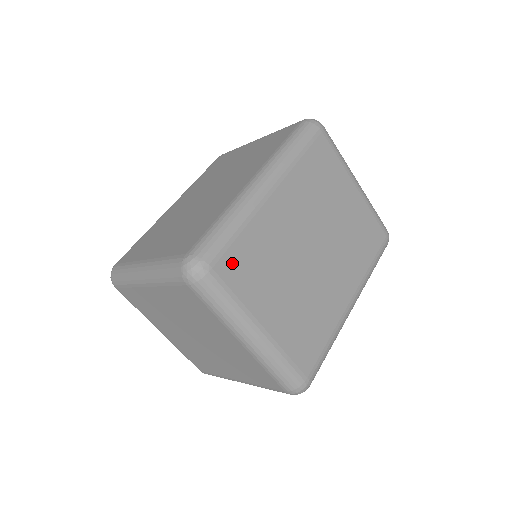
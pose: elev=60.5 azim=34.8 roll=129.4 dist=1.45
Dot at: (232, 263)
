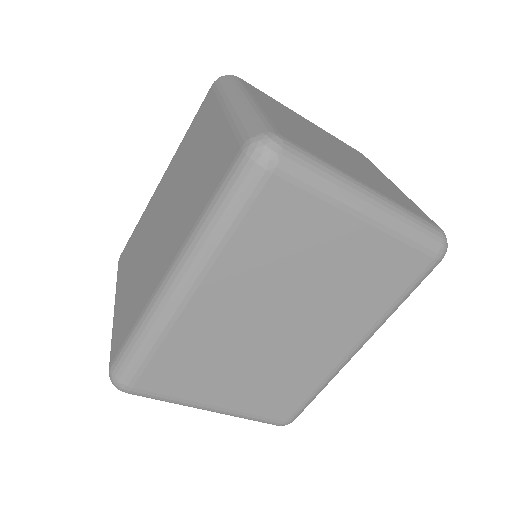
Dot at: (156, 376)
